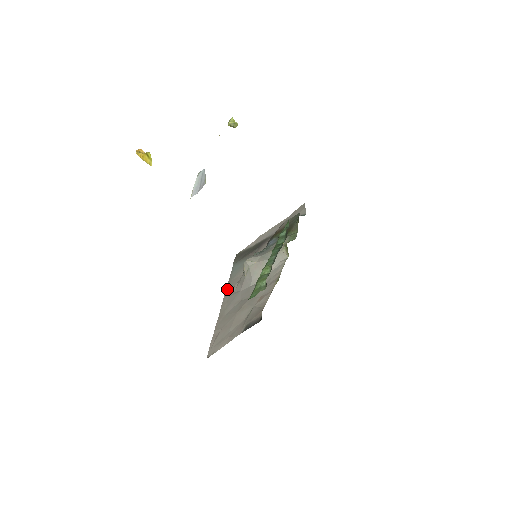
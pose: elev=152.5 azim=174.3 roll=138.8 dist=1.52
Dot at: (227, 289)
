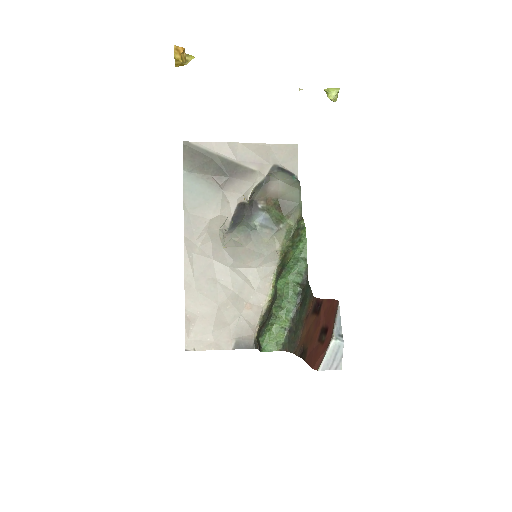
Dot at: (187, 232)
